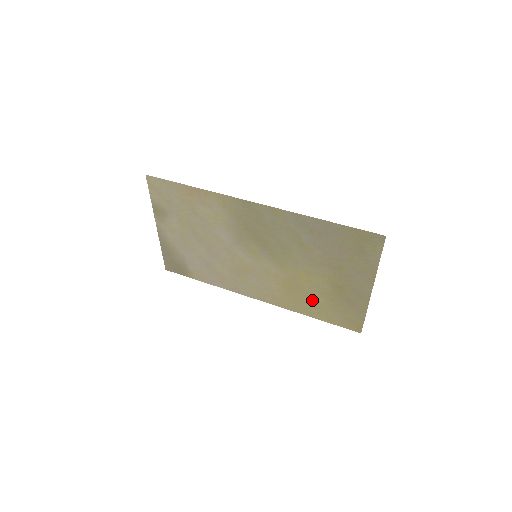
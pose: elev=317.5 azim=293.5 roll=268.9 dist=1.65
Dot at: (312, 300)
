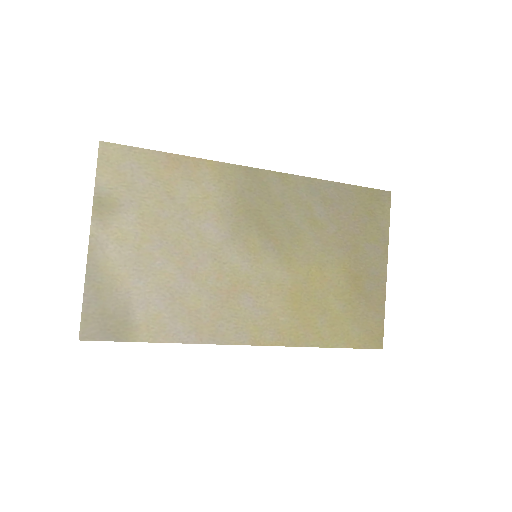
Dot at: (326, 313)
